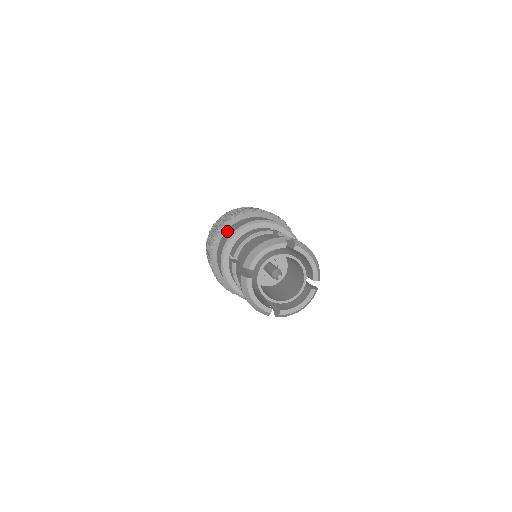
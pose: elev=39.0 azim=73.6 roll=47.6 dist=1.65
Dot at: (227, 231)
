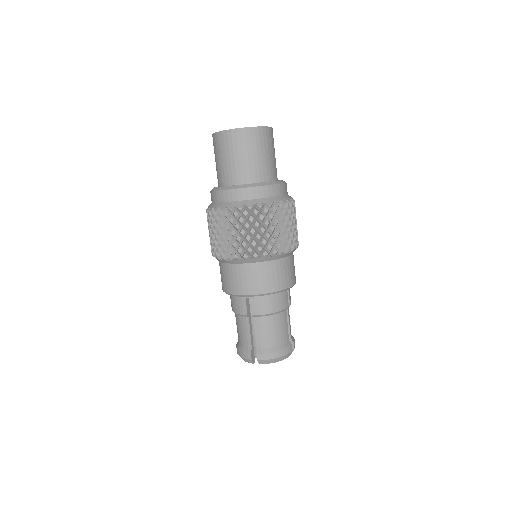
Dot at: (261, 269)
